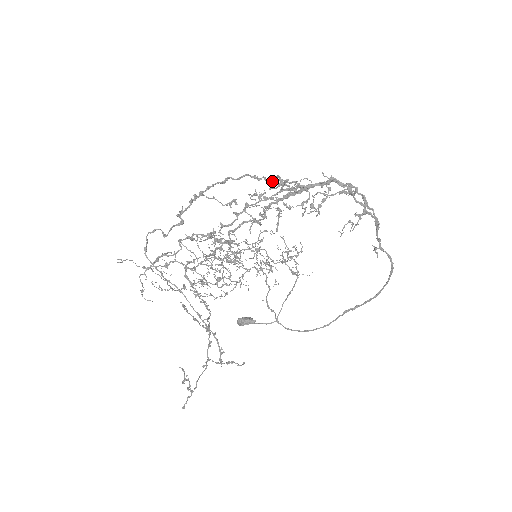
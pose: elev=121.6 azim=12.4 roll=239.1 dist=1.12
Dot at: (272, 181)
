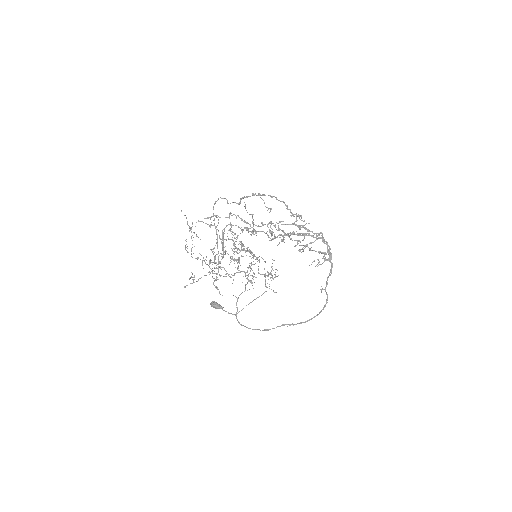
Dot at: (293, 214)
